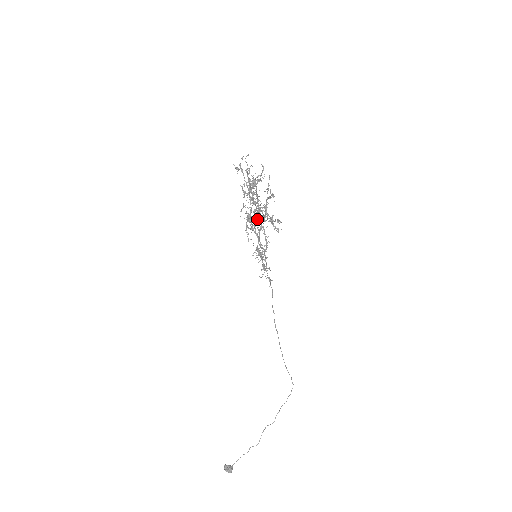
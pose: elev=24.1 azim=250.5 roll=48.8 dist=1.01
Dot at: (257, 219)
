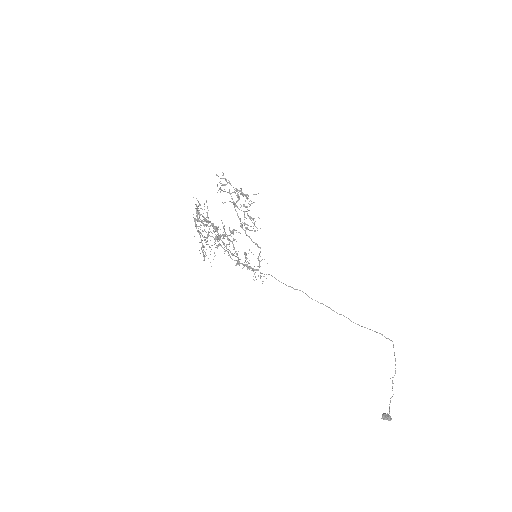
Dot at: (207, 244)
